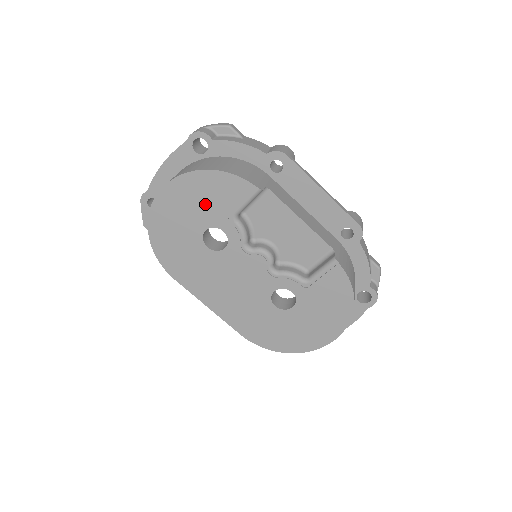
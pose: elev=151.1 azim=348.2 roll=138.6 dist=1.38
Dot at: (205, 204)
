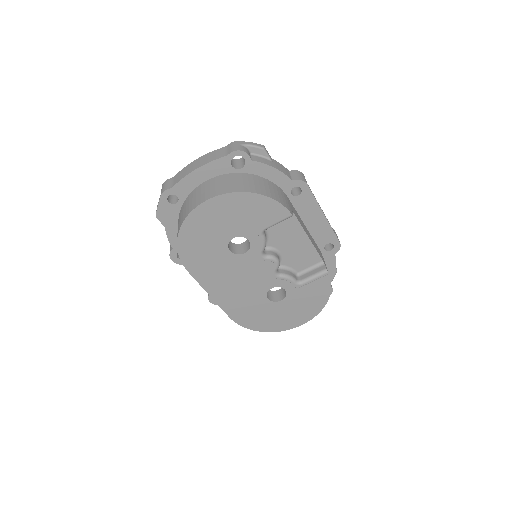
Dot at: (242, 218)
